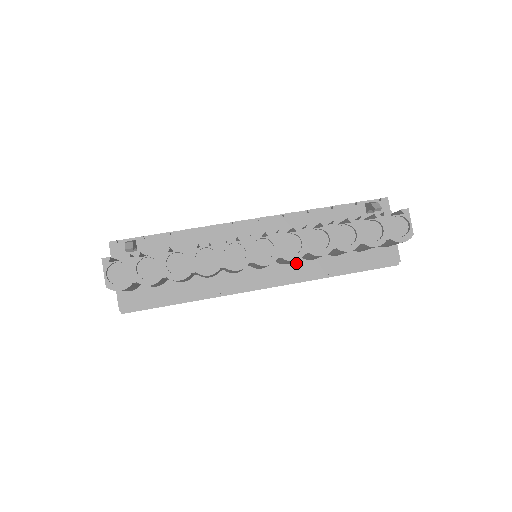
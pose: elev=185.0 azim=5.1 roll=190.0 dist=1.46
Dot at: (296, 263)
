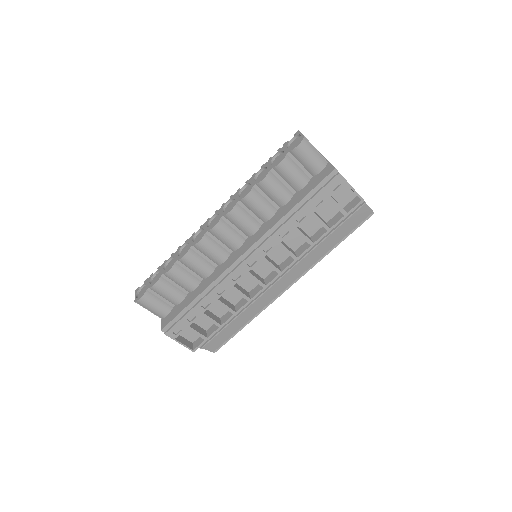
Dot at: (261, 228)
